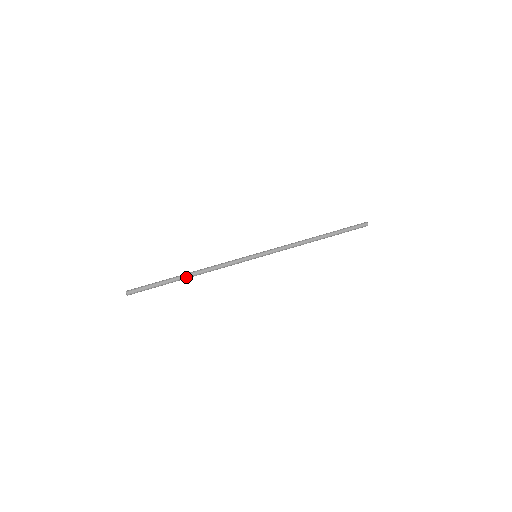
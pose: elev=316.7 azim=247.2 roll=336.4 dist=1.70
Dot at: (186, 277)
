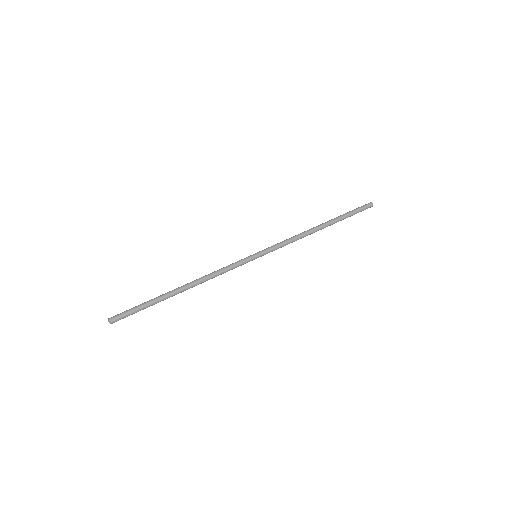
Dot at: occluded
